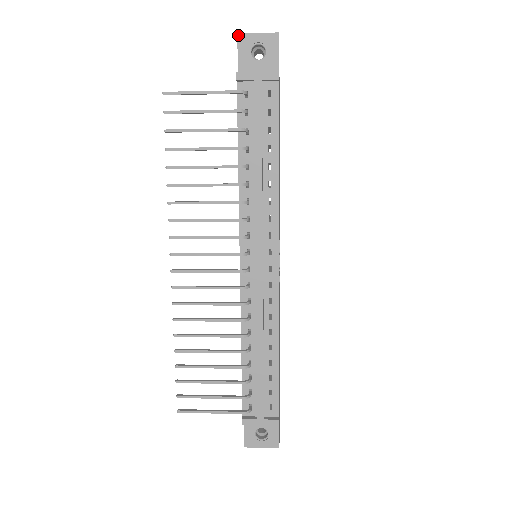
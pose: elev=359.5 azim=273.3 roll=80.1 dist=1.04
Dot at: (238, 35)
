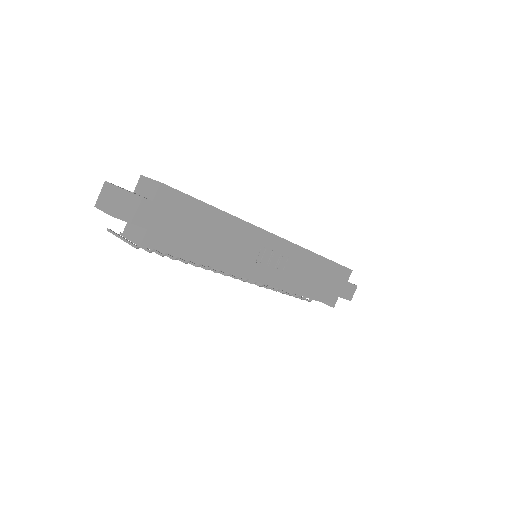
Dot at: (96, 207)
